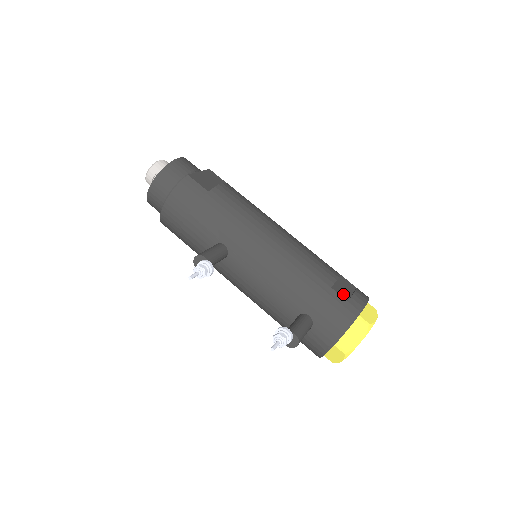
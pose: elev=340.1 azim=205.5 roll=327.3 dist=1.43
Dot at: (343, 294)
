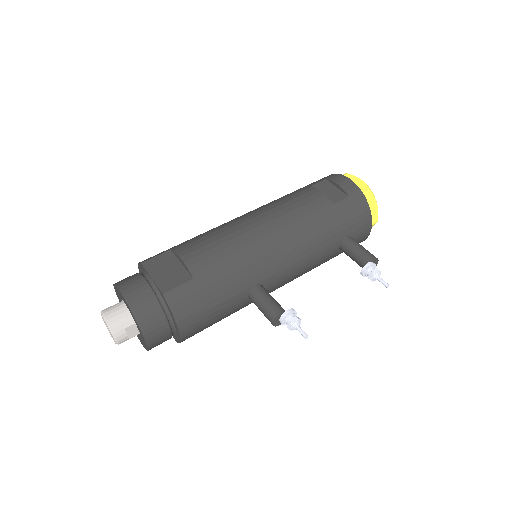
Dot at: (340, 197)
